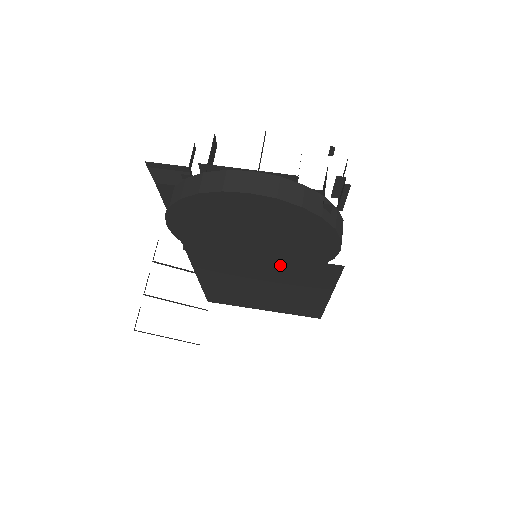
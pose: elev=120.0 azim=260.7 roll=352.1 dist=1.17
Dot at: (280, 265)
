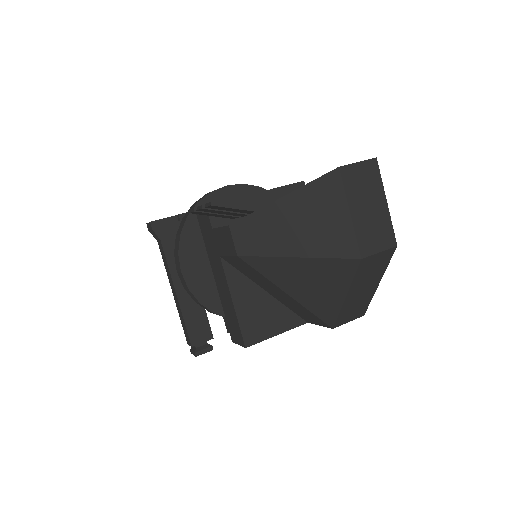
Dot at: occluded
